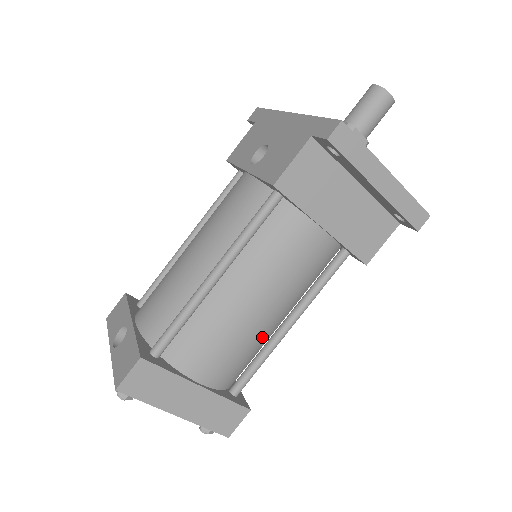
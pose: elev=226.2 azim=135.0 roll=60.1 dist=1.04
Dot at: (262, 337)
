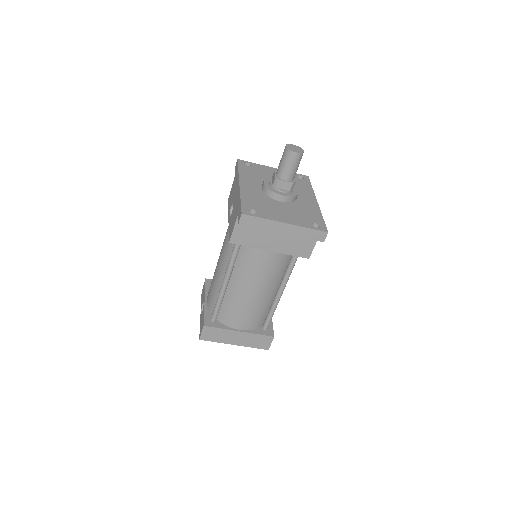
Dot at: (266, 303)
